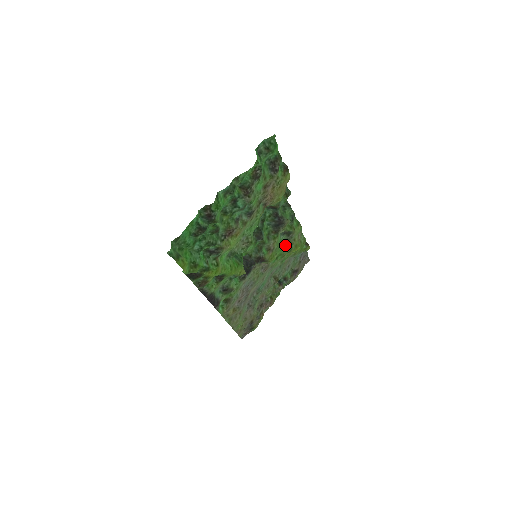
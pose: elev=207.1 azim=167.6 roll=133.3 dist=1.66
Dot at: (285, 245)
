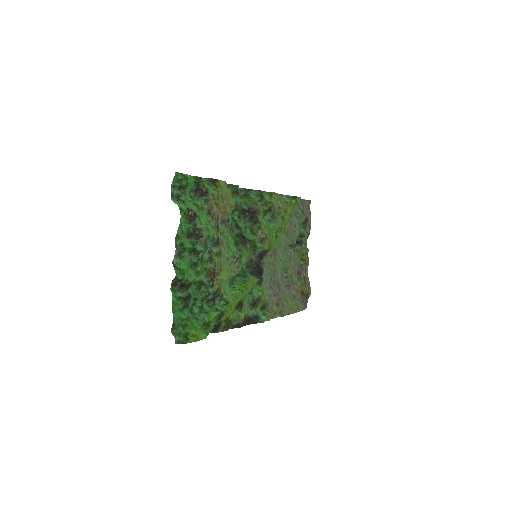
Dot at: (274, 220)
